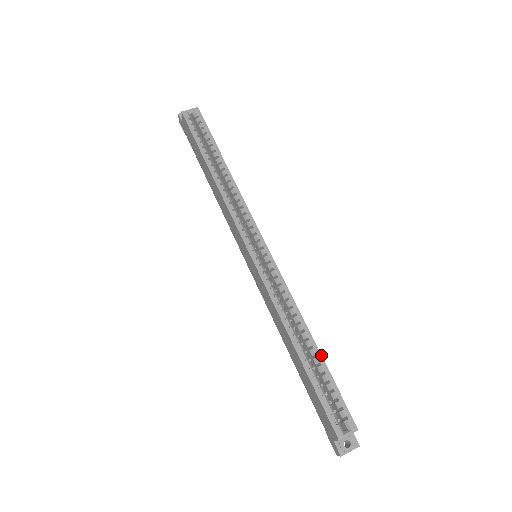
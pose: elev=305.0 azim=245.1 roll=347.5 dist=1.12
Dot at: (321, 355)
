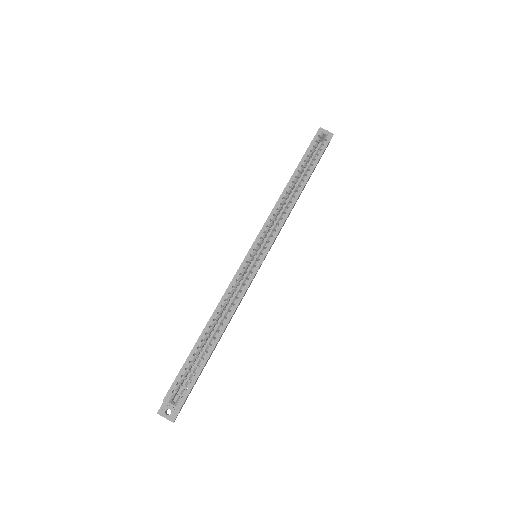
Dot at: occluded
